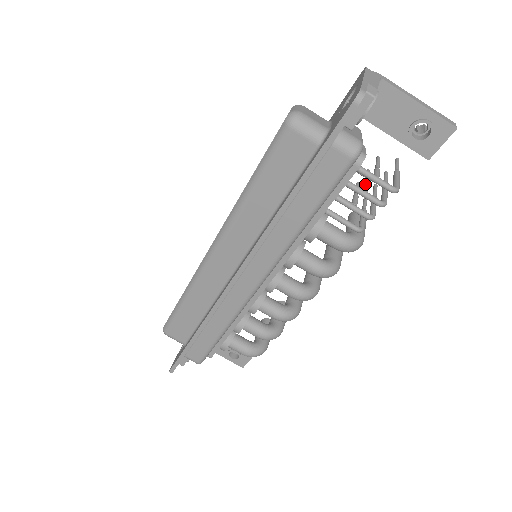
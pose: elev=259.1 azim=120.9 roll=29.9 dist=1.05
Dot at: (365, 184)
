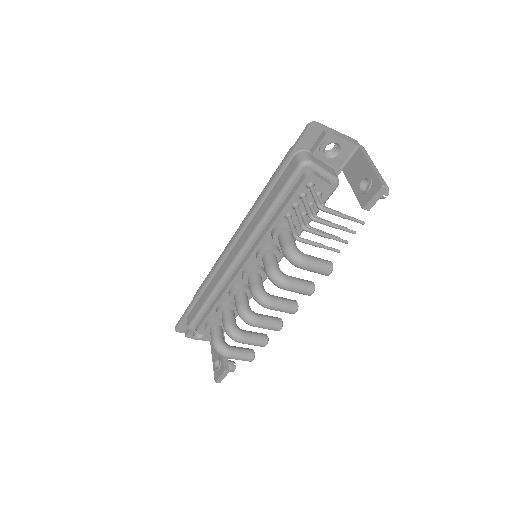
Dot at: occluded
